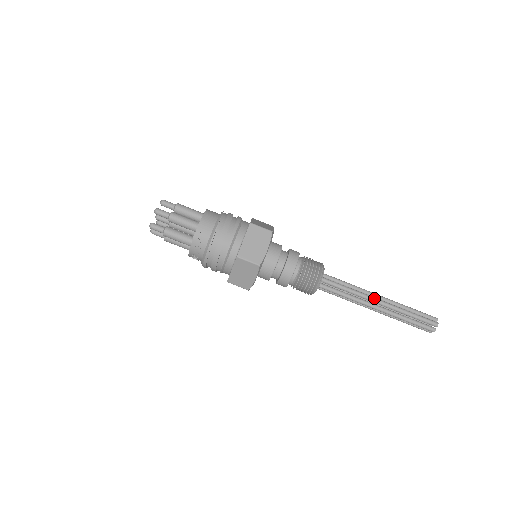
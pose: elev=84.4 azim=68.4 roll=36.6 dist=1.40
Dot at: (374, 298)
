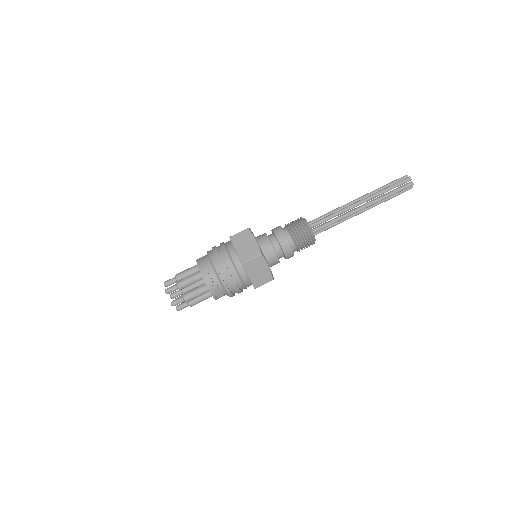
Dot at: (354, 203)
